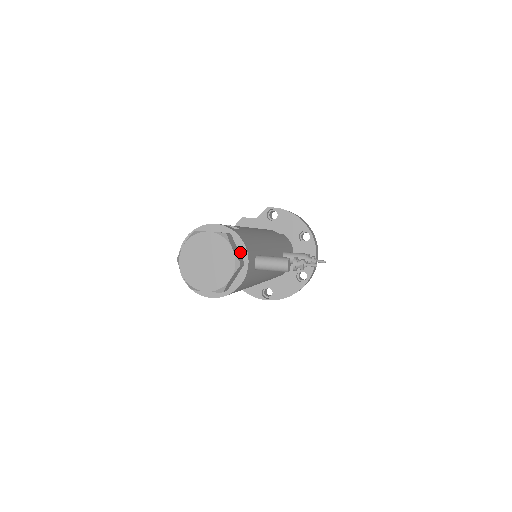
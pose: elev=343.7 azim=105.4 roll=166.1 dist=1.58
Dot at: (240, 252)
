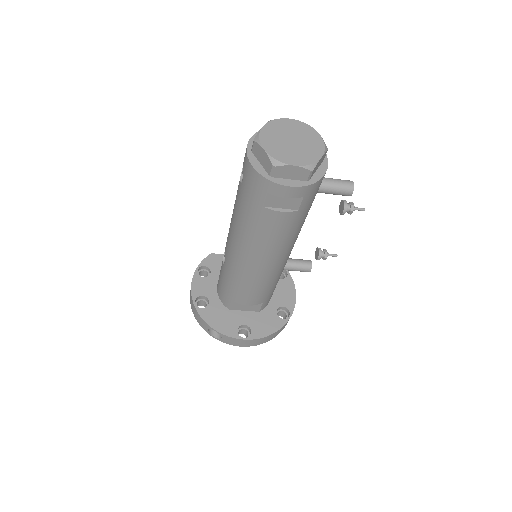
Dot at: occluded
